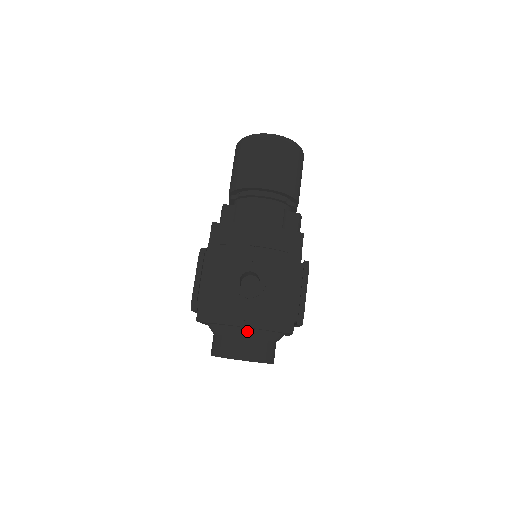
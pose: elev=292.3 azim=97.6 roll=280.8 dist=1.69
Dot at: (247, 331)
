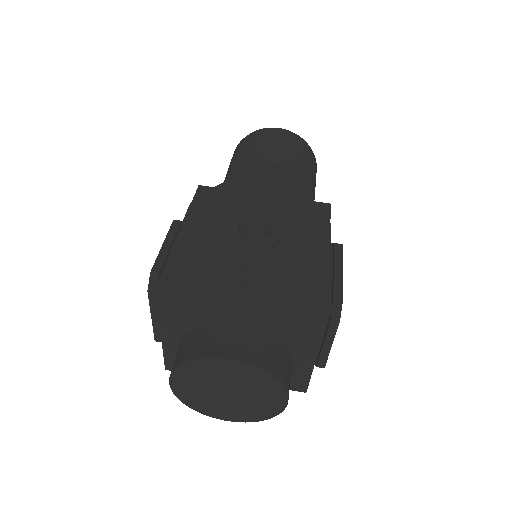
Dot at: (245, 309)
